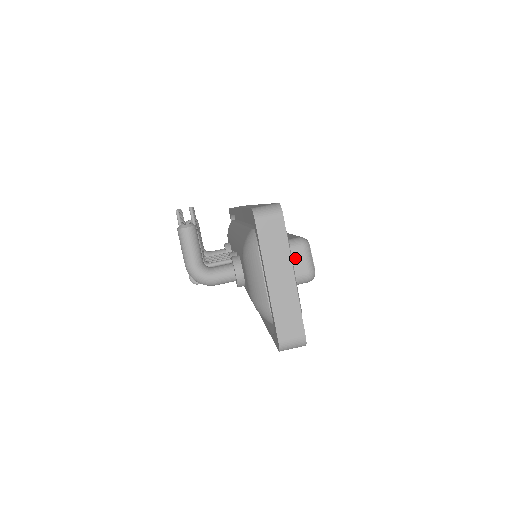
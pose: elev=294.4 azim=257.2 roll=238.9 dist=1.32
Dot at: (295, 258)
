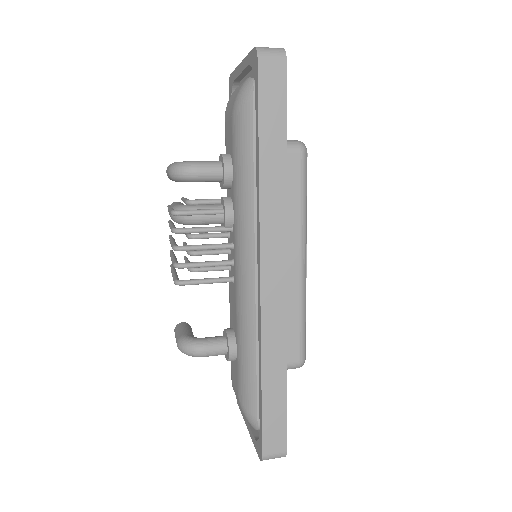
Dot at: occluded
